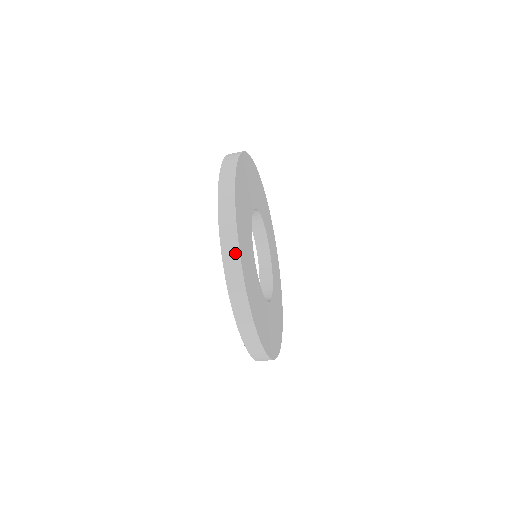
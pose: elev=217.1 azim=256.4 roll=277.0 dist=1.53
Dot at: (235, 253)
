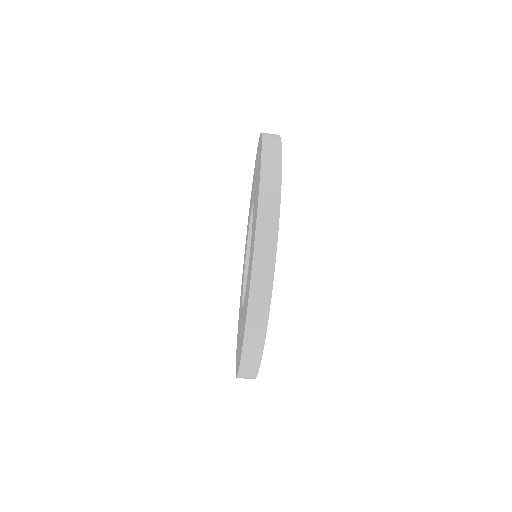
Dot at: (276, 180)
